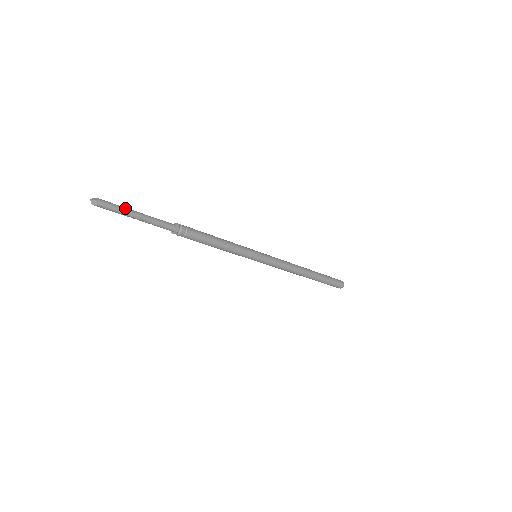
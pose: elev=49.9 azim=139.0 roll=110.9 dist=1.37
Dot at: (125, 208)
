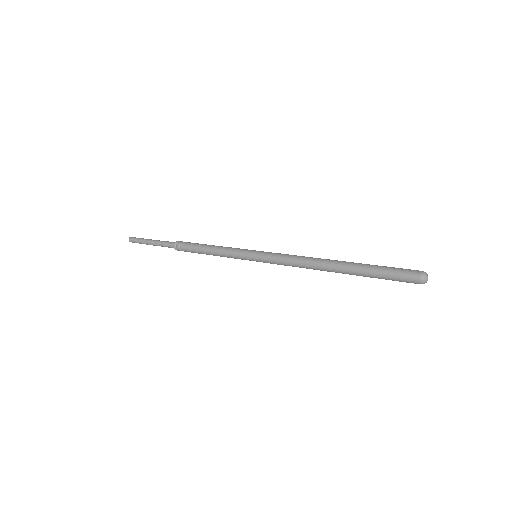
Dot at: (146, 239)
